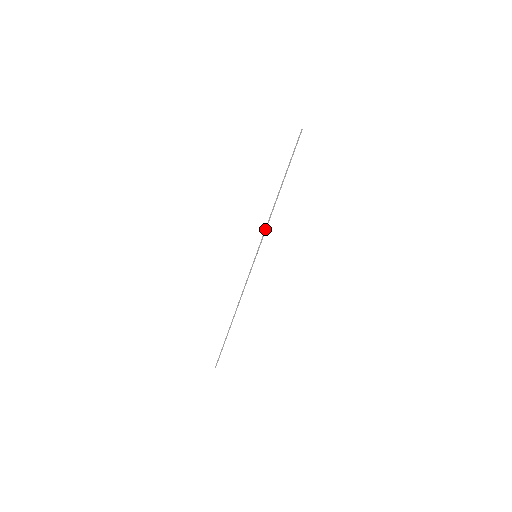
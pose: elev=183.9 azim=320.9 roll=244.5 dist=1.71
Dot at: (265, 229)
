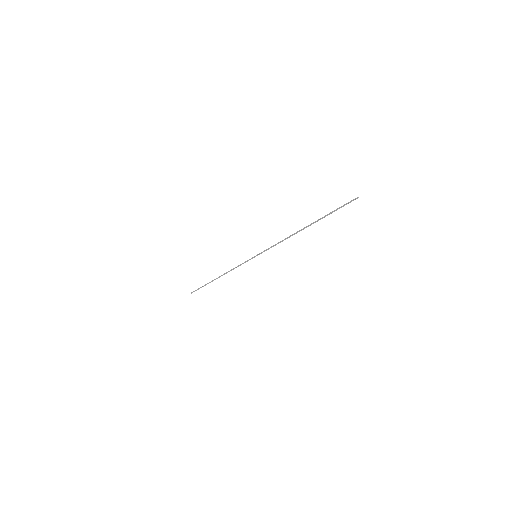
Dot at: occluded
